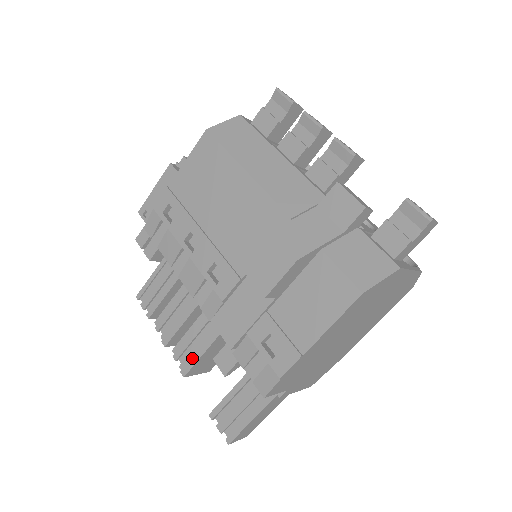
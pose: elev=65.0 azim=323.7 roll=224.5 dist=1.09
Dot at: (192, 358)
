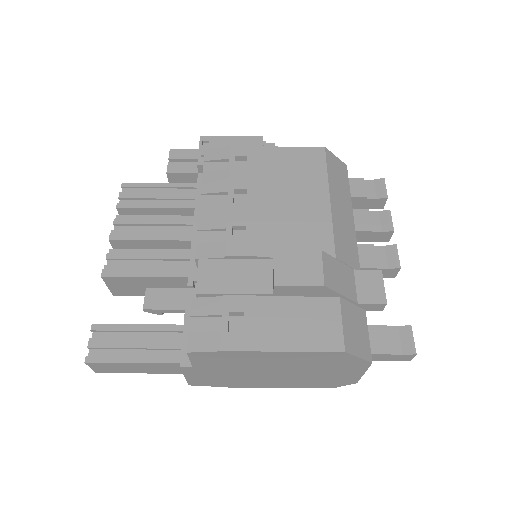
Dot at: (126, 270)
